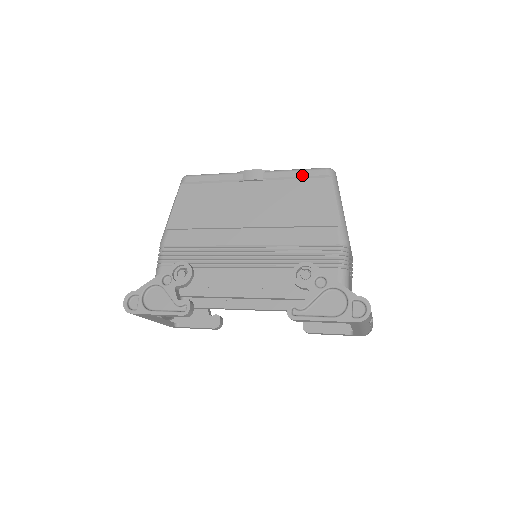
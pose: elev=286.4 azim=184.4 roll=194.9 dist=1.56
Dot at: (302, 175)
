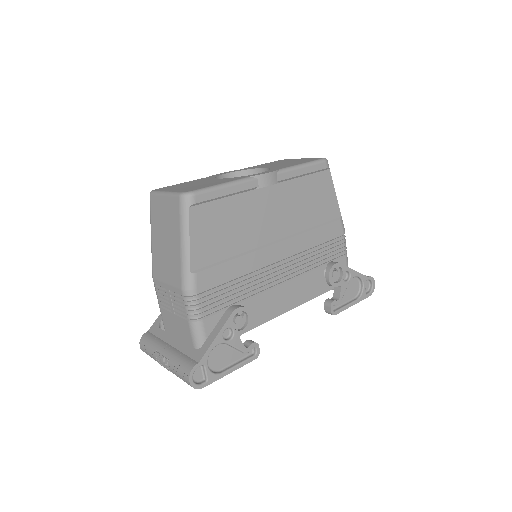
Dot at: (309, 171)
